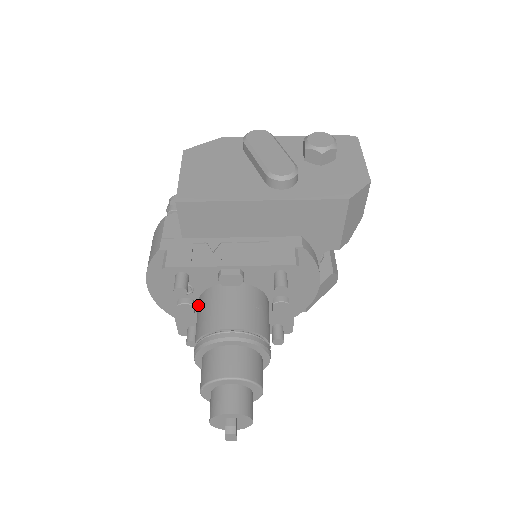
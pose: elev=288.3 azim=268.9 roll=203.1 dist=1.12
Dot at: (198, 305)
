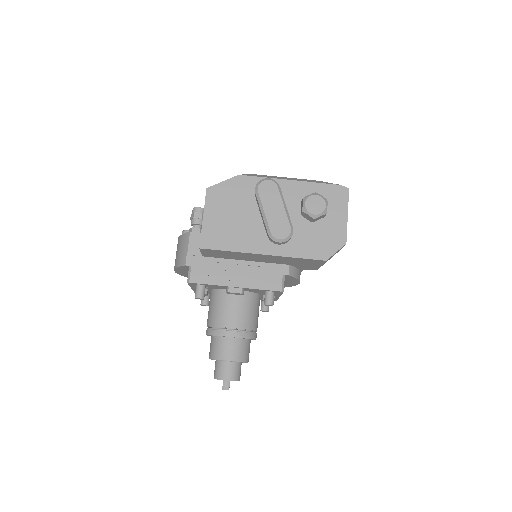
Dot at: (211, 296)
